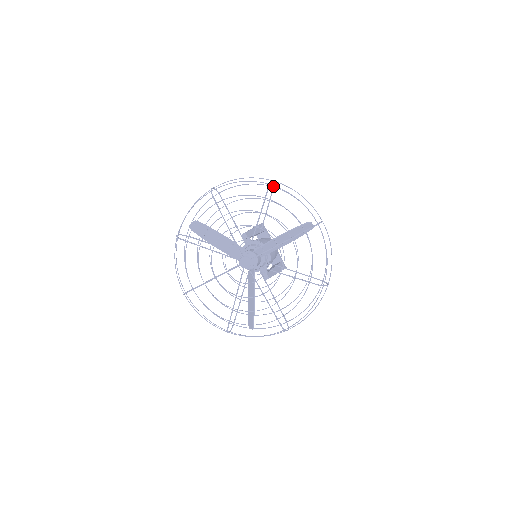
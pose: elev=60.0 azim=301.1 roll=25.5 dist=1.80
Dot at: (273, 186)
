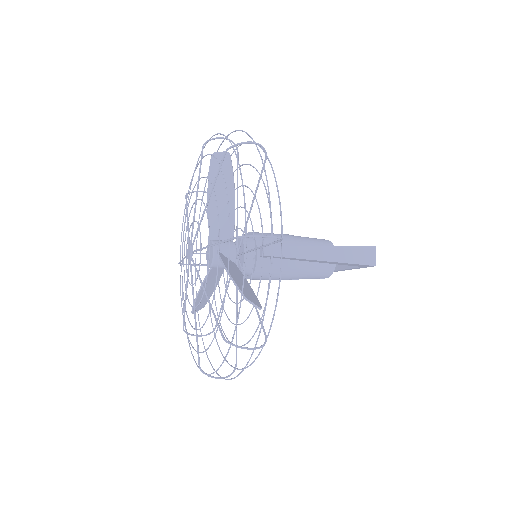
Dot at: occluded
